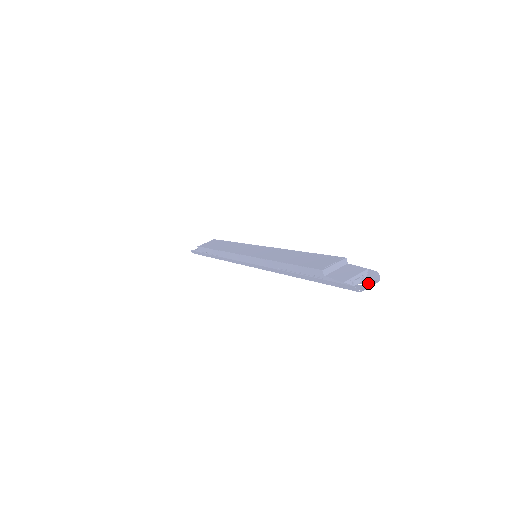
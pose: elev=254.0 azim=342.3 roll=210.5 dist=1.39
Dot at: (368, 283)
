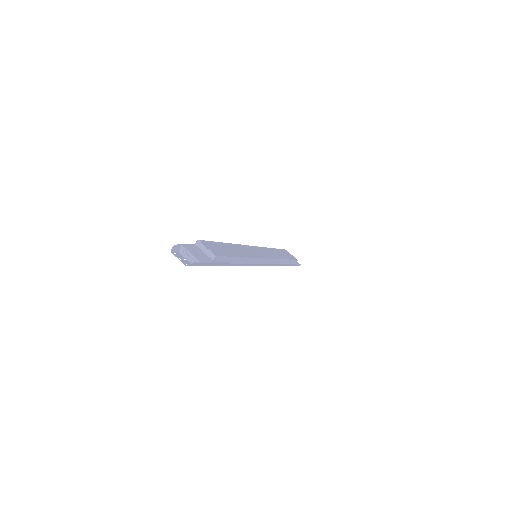
Dot at: (185, 261)
